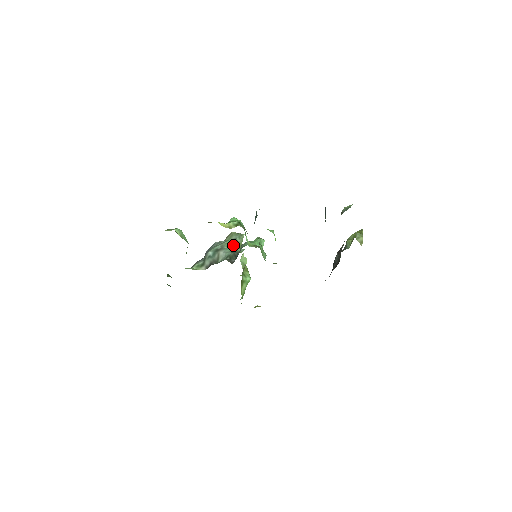
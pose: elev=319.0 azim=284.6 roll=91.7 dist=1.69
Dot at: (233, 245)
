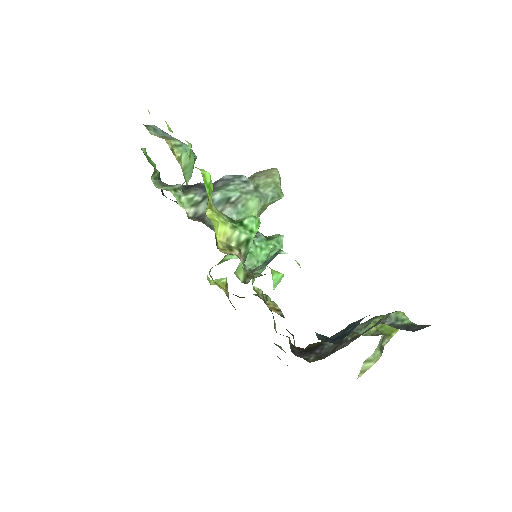
Dot at: (251, 210)
